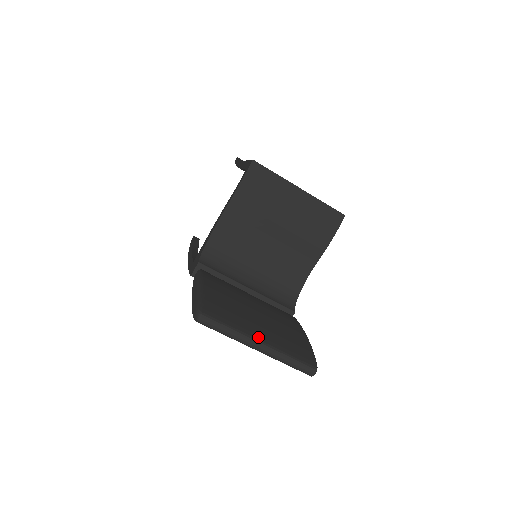
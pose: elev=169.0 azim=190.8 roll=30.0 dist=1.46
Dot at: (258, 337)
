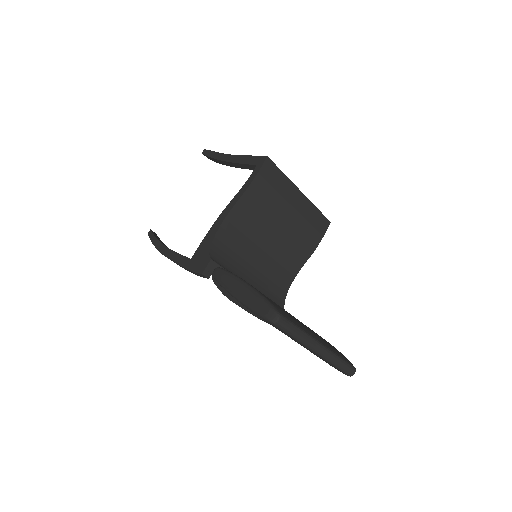
Dot at: (317, 339)
